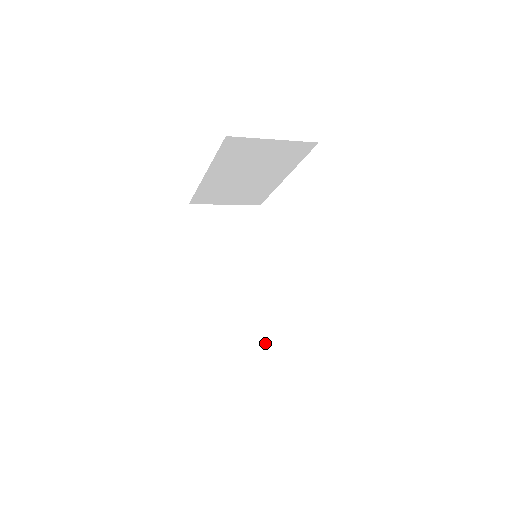
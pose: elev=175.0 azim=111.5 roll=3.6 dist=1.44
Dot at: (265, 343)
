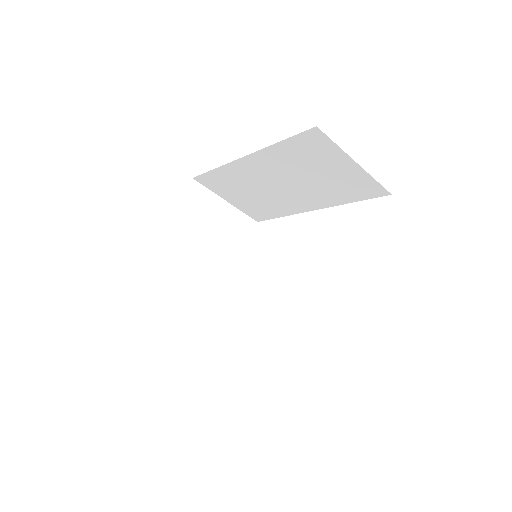
Dot at: occluded
